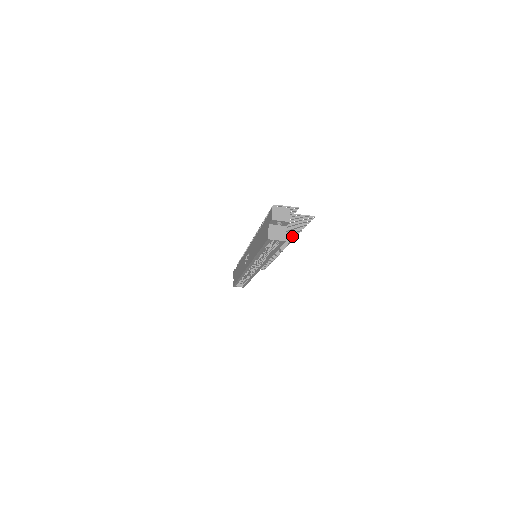
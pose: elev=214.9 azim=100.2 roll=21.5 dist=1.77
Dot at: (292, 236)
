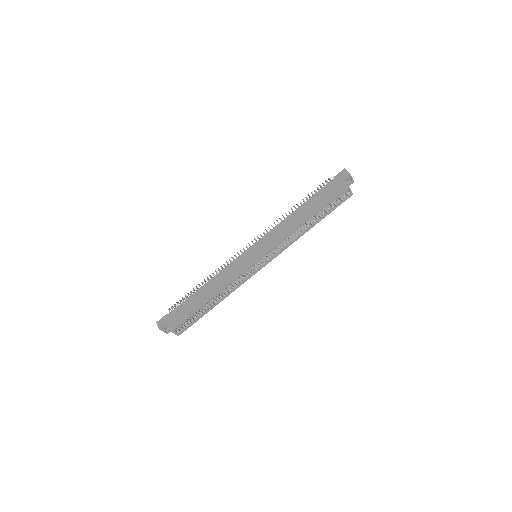
Dot at: occluded
